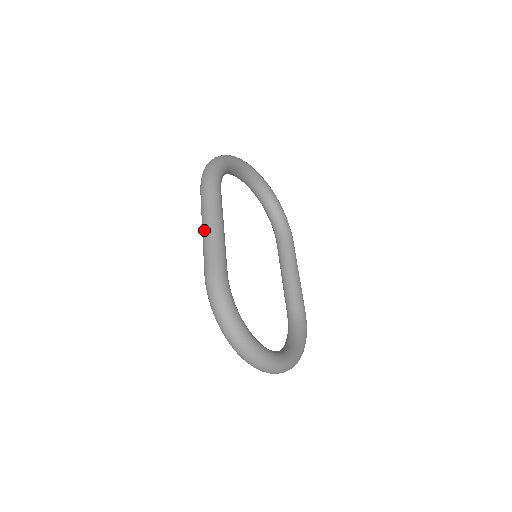
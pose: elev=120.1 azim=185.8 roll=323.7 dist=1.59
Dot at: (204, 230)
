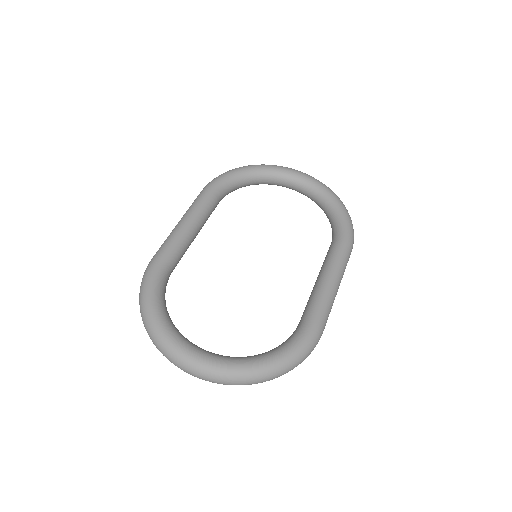
Dot at: occluded
